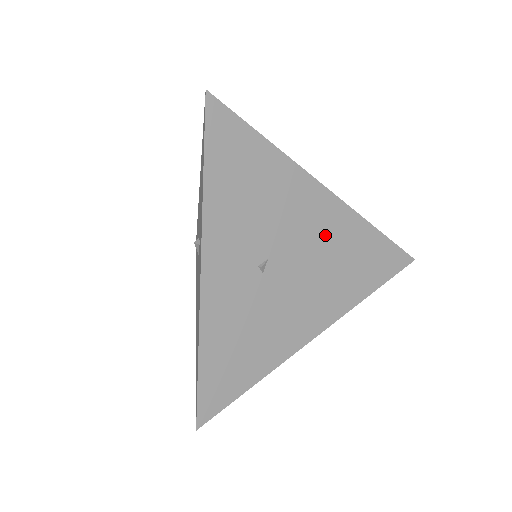
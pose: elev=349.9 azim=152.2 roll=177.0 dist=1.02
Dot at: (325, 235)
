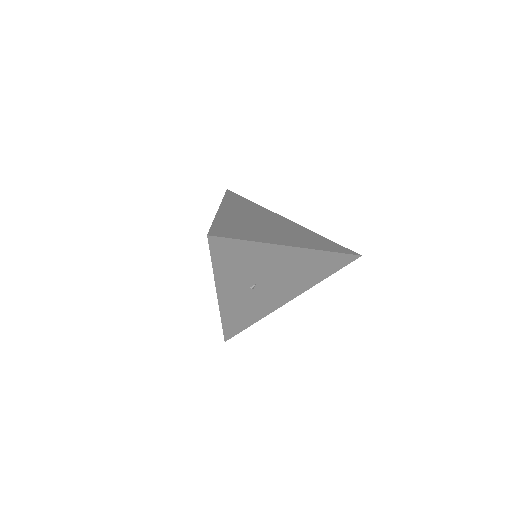
Dot at: (293, 265)
